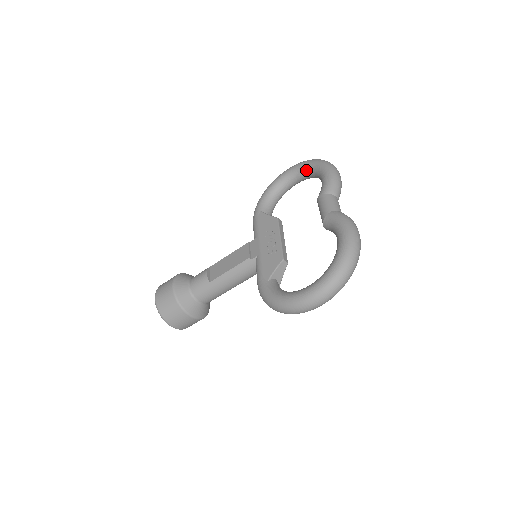
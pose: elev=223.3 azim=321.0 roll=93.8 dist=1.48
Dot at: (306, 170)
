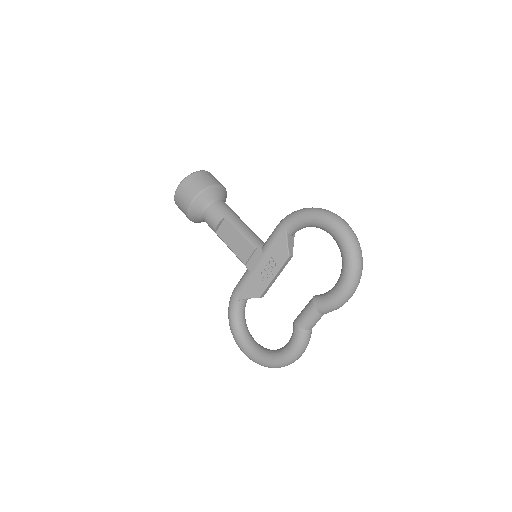
Dot at: (341, 256)
